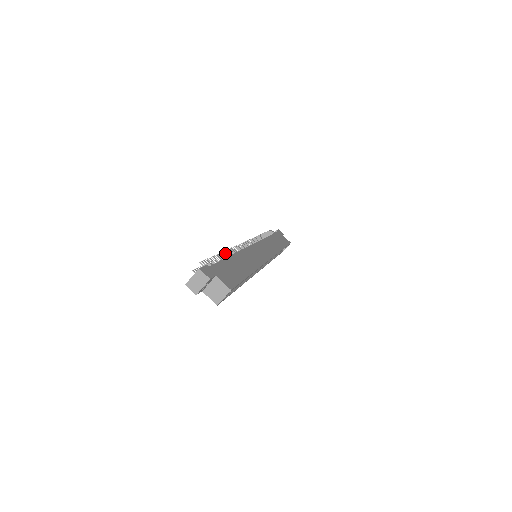
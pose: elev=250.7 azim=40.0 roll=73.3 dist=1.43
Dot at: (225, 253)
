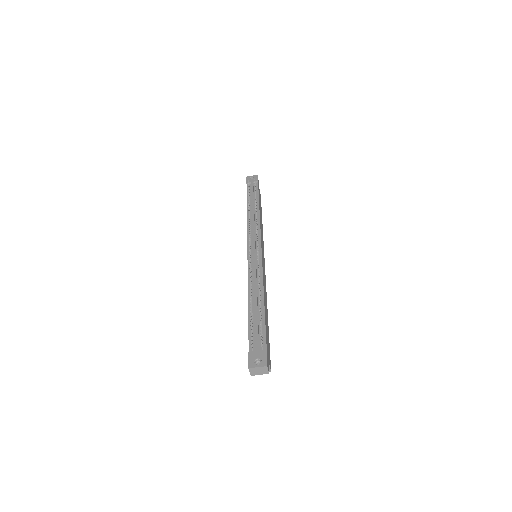
Dot at: (259, 295)
